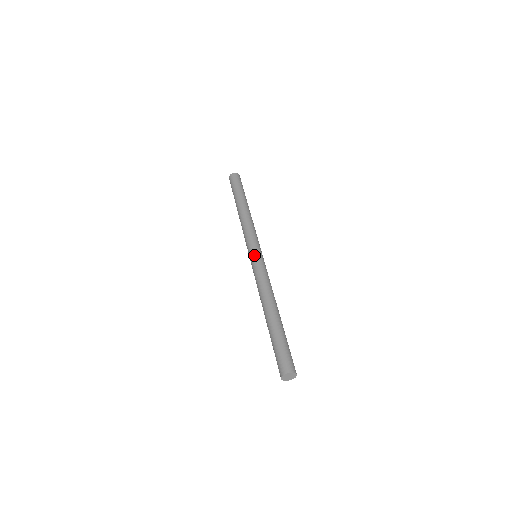
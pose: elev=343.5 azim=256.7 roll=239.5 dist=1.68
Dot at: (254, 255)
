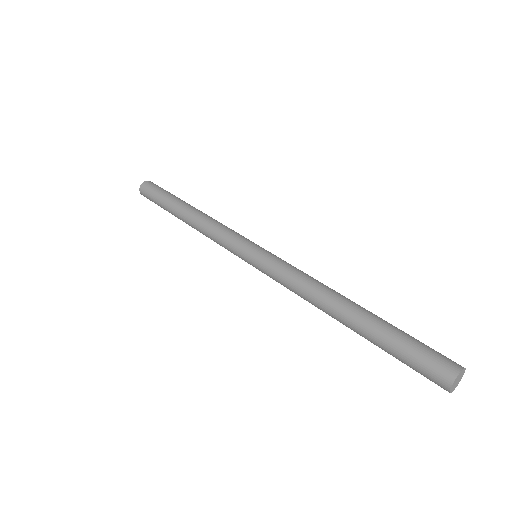
Dot at: (261, 249)
